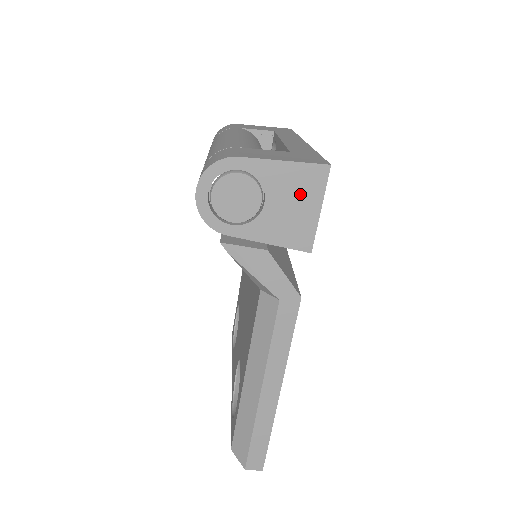
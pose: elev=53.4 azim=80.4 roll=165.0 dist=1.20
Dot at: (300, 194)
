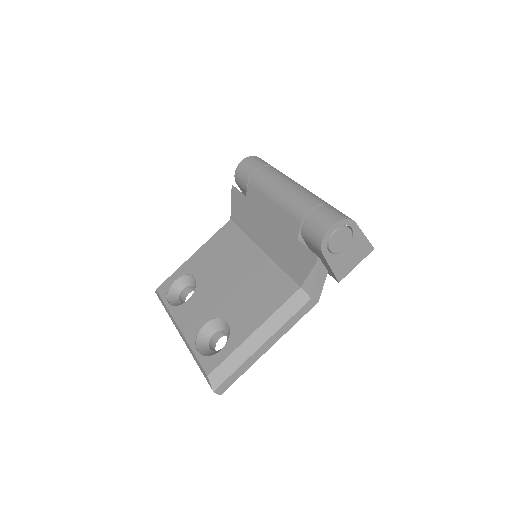
Dot at: (358, 254)
